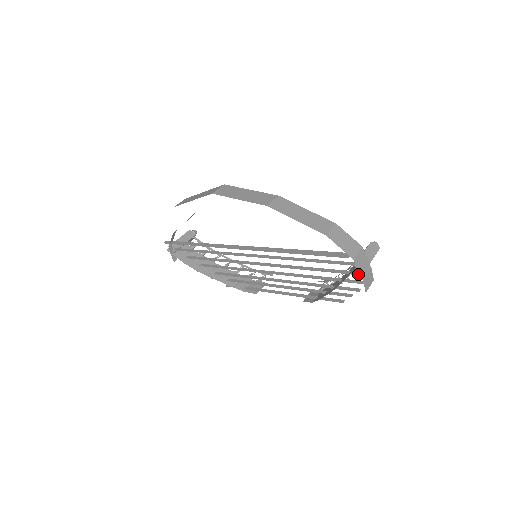
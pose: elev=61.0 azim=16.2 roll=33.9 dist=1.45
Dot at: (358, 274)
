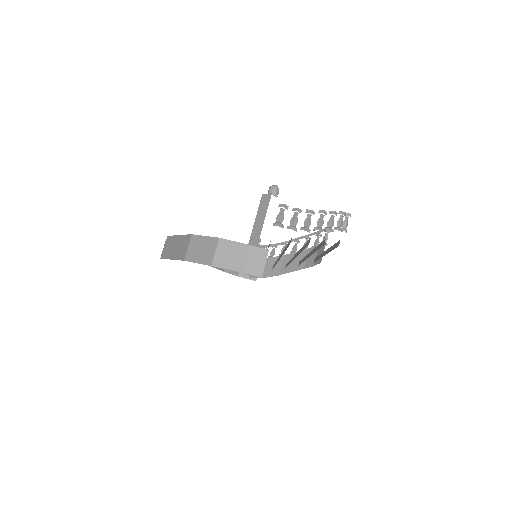
Dot at: (269, 245)
